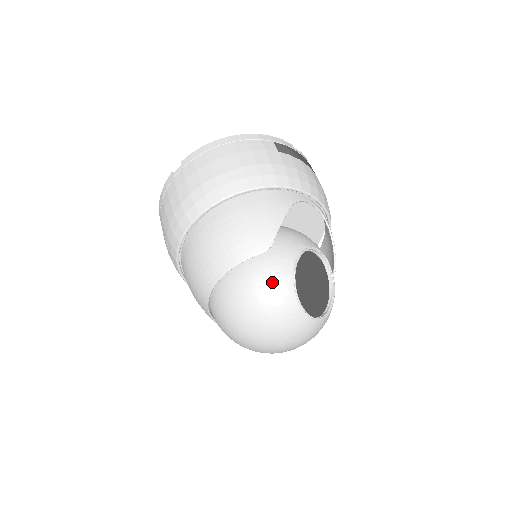
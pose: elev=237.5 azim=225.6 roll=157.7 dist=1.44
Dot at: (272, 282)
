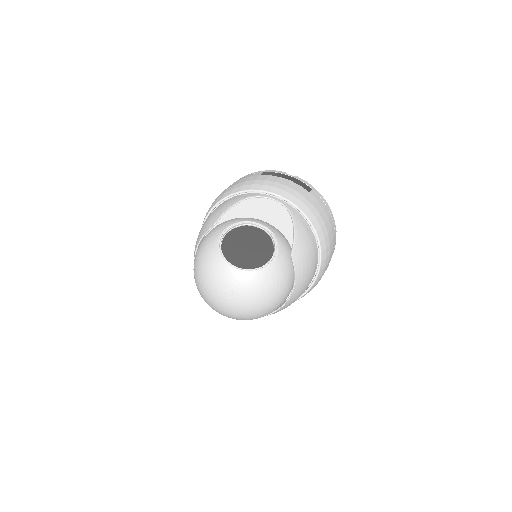
Dot at: (207, 244)
